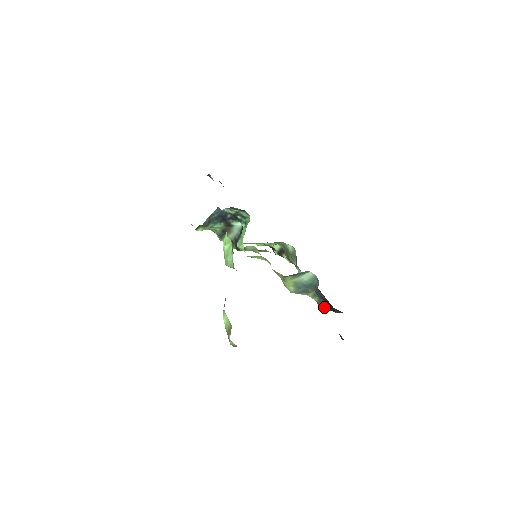
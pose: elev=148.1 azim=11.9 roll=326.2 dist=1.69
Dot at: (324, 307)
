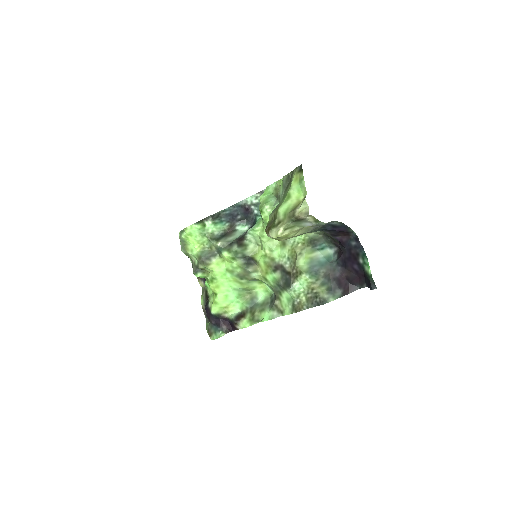
Dot at: (332, 296)
